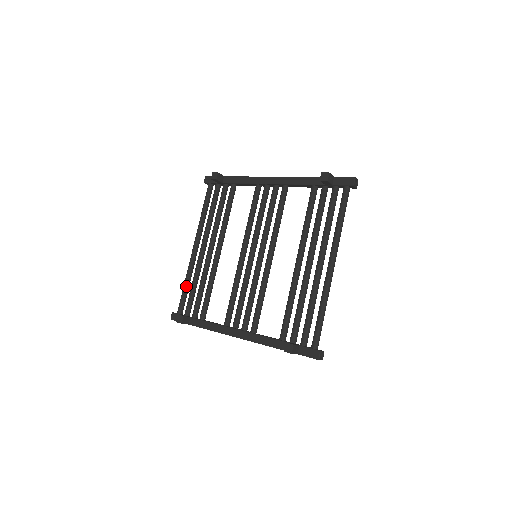
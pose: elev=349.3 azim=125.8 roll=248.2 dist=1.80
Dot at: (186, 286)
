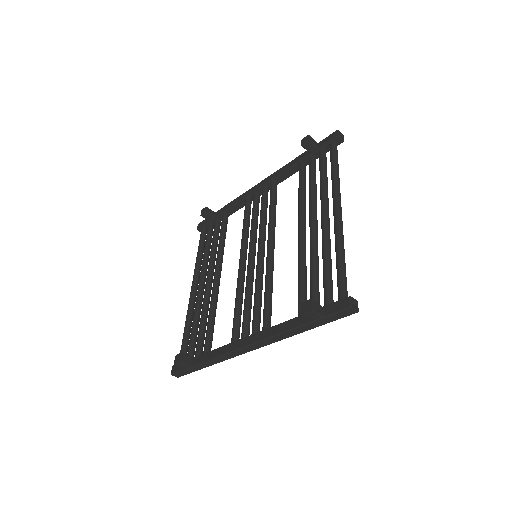
Dot at: (186, 330)
